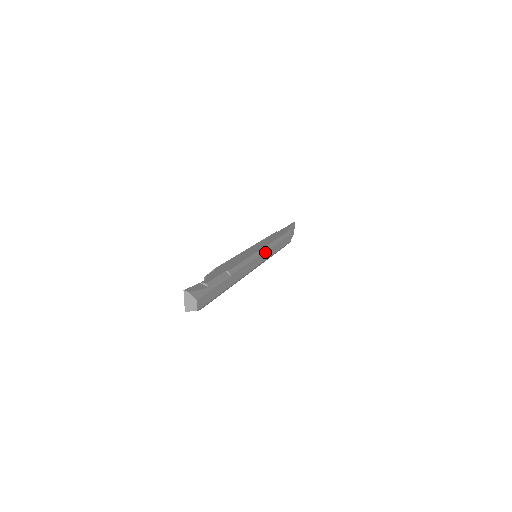
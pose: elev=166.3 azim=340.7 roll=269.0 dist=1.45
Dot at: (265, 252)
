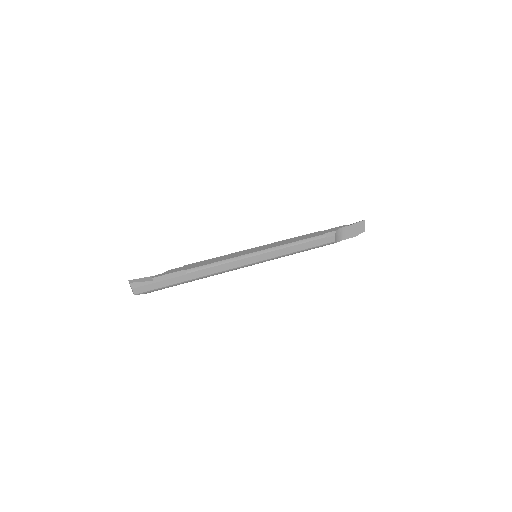
Dot at: (260, 255)
